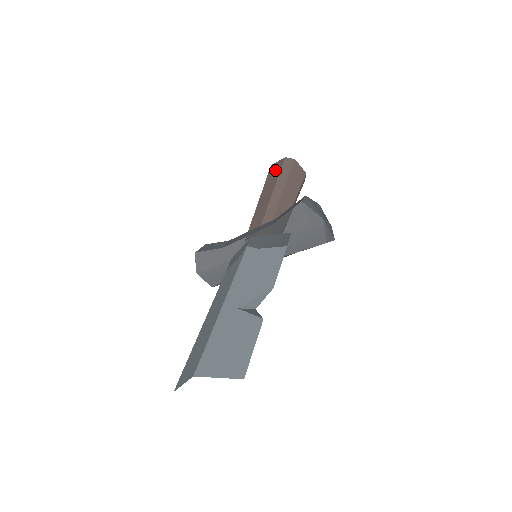
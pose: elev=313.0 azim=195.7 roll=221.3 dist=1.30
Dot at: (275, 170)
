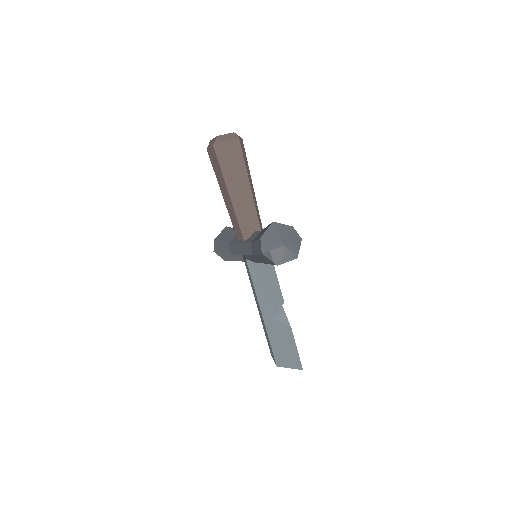
Dot at: (215, 162)
